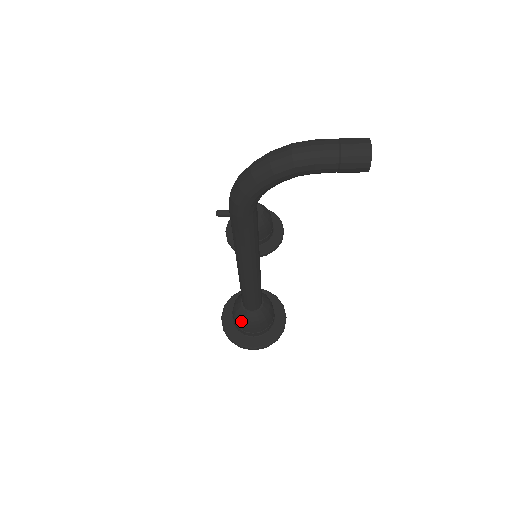
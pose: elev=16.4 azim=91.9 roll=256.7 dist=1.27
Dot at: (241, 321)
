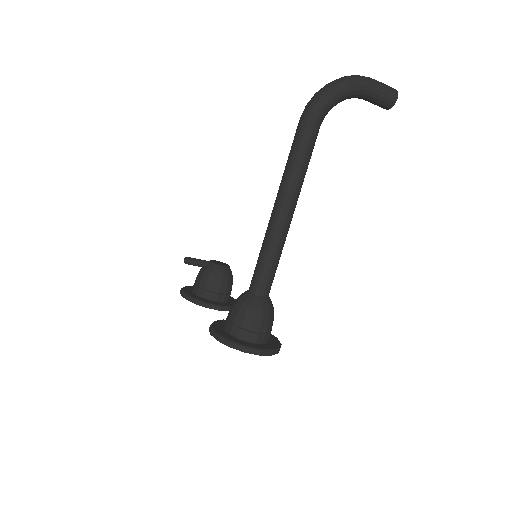
Dot at: (250, 311)
